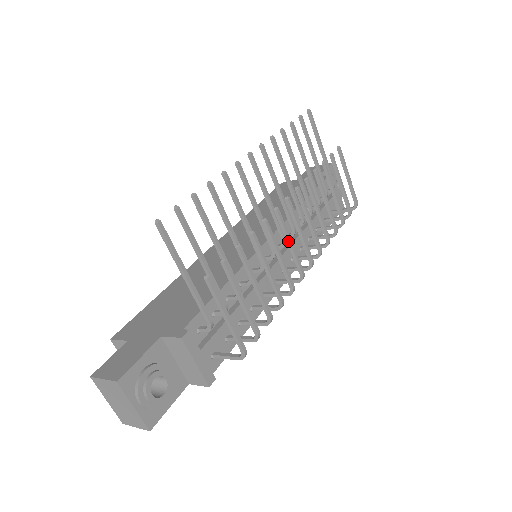
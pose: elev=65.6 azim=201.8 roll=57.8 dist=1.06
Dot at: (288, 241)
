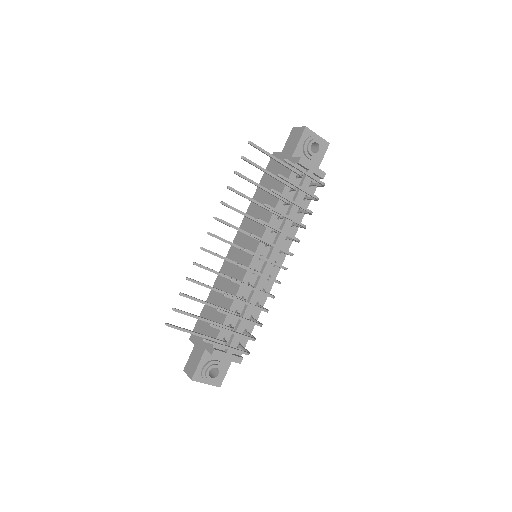
Dot at: (257, 274)
